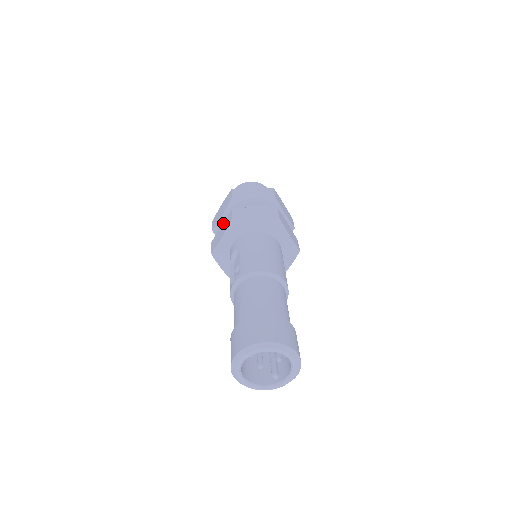
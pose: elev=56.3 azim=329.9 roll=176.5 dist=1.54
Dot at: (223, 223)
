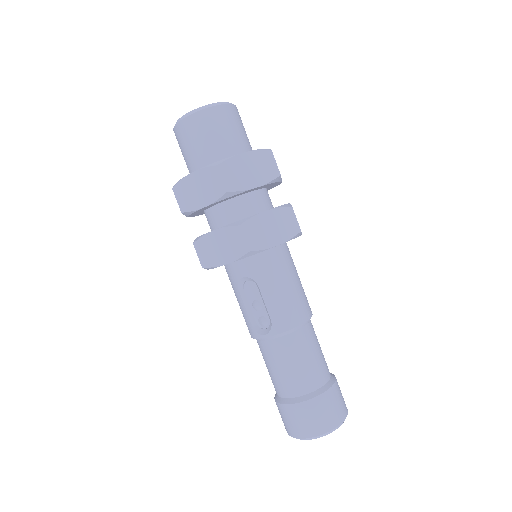
Dot at: (220, 234)
